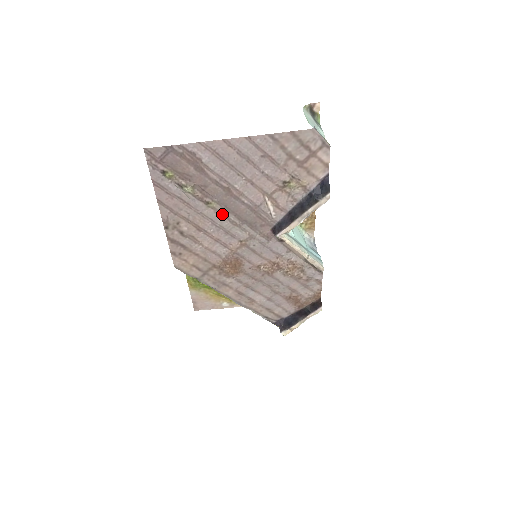
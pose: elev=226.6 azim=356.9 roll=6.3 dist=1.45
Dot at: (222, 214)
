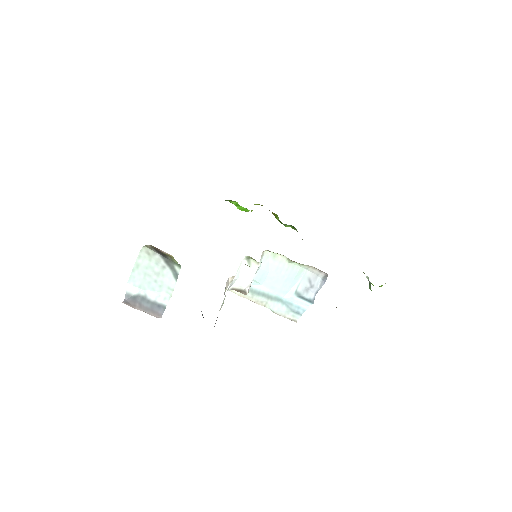
Dot at: occluded
